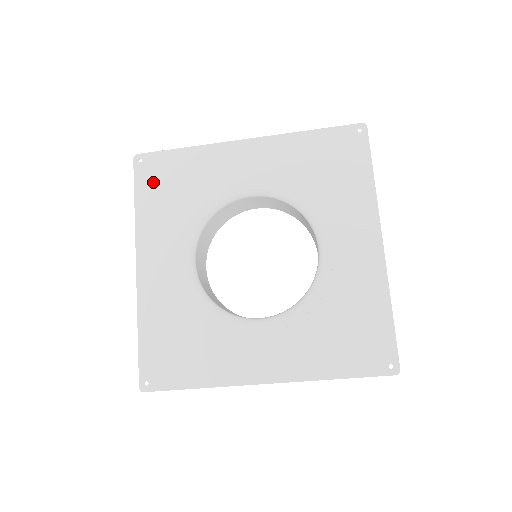
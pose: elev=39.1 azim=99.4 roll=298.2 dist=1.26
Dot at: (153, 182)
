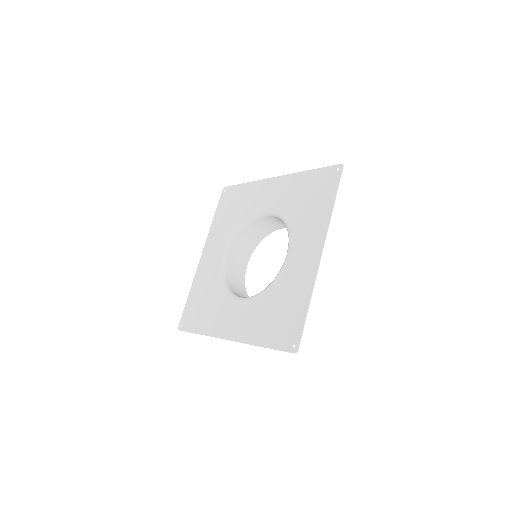
Dot at: (225, 204)
